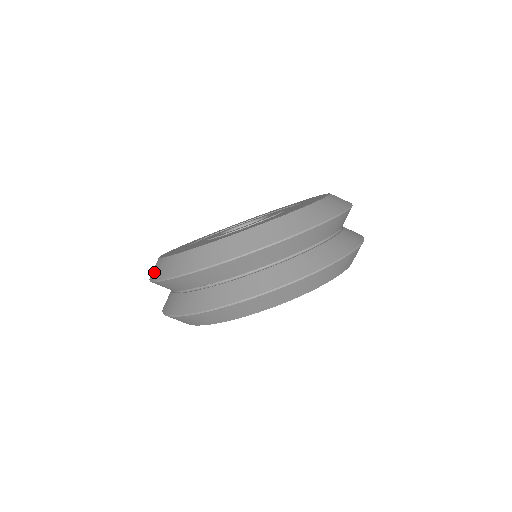
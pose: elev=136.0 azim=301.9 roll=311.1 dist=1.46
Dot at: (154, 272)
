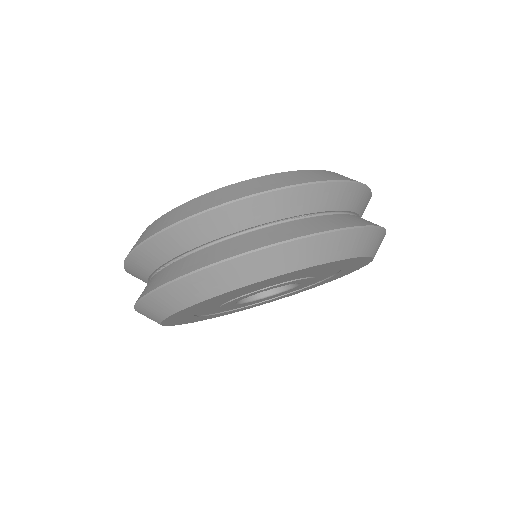
Dot at: (206, 203)
